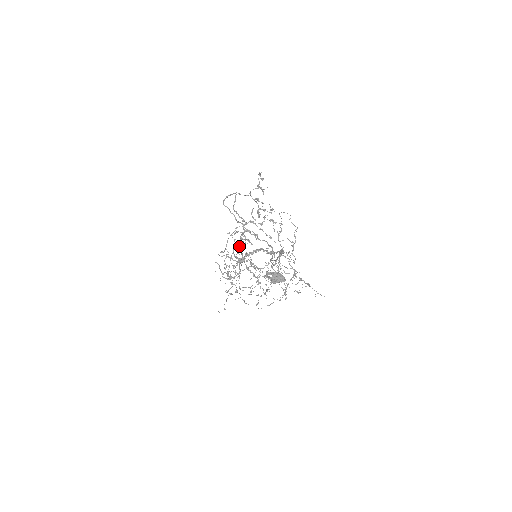
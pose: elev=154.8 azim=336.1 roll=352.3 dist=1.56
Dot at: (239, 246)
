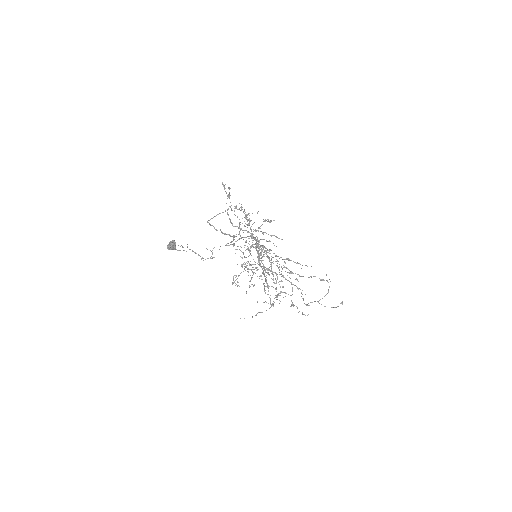
Dot at: occluded
